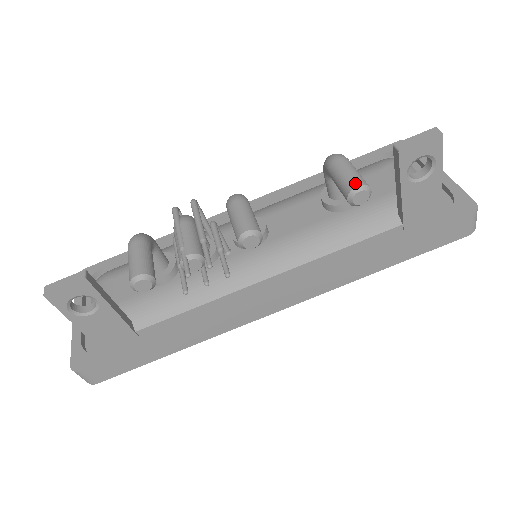
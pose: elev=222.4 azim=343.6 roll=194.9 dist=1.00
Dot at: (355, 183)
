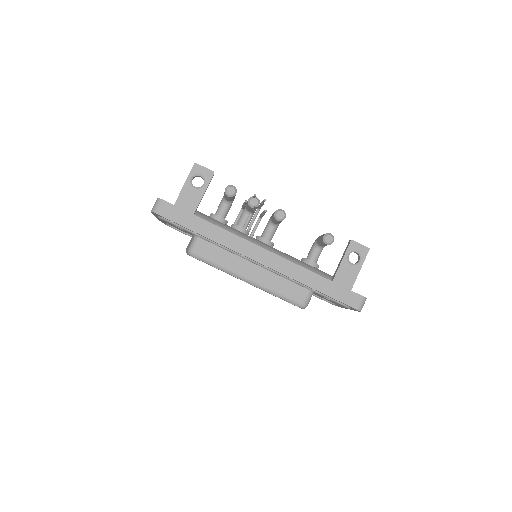
Dot at: (330, 233)
